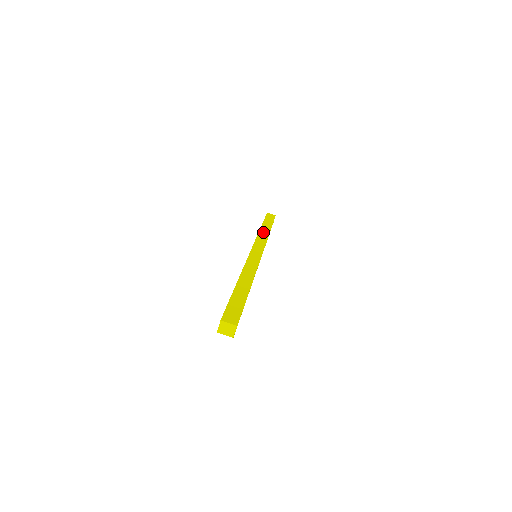
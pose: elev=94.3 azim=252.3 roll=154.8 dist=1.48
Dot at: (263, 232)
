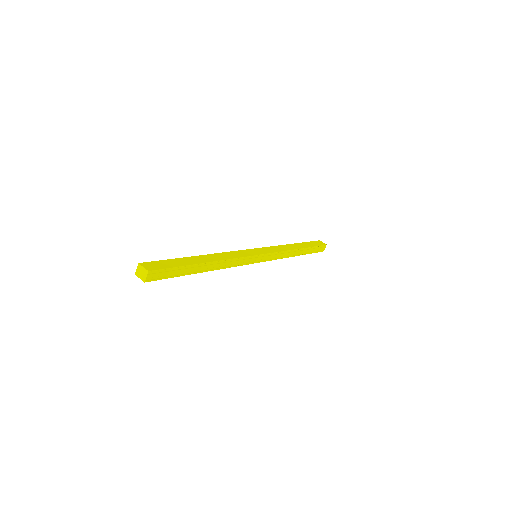
Dot at: (289, 246)
